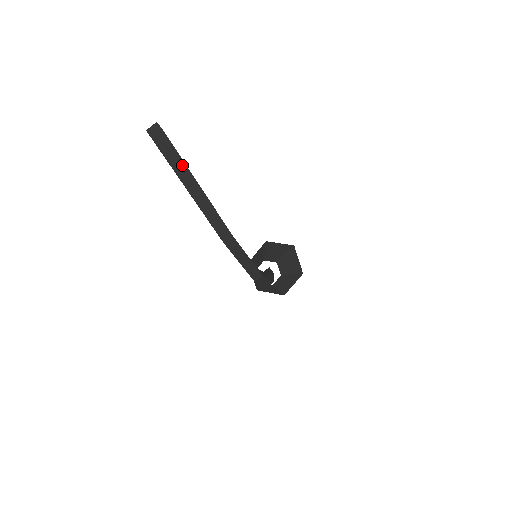
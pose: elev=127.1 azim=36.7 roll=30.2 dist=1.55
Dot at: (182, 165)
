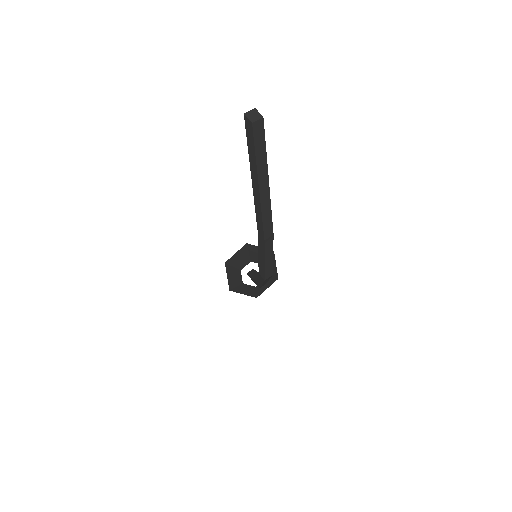
Dot at: (264, 155)
